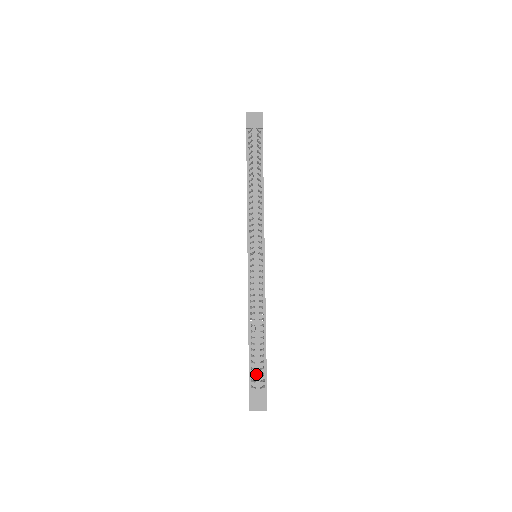
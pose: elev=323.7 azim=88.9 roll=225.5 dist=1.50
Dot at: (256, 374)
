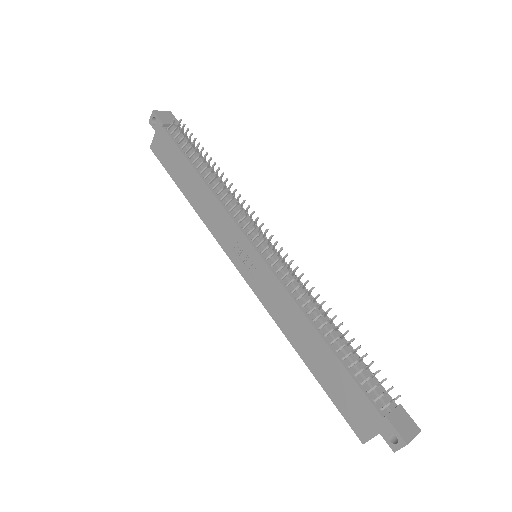
Dot at: (373, 387)
